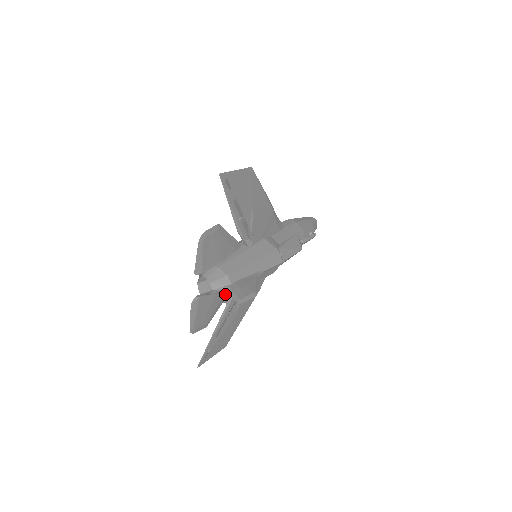
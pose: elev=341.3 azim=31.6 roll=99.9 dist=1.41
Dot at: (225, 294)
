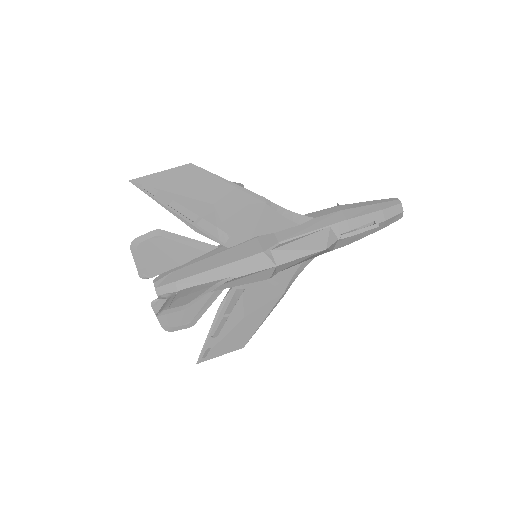
Dot at: (210, 296)
